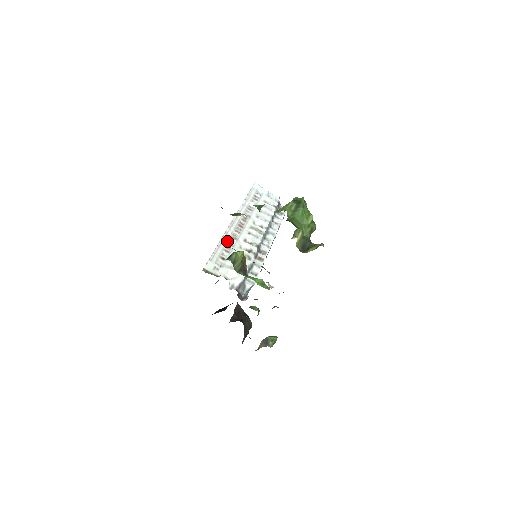
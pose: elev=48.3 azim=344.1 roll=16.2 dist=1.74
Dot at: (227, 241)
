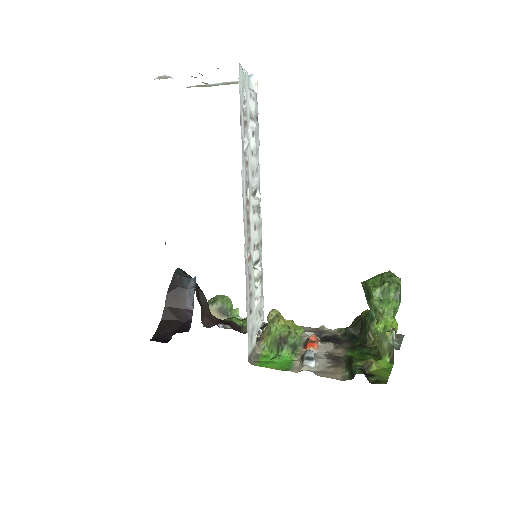
Dot at: (248, 275)
